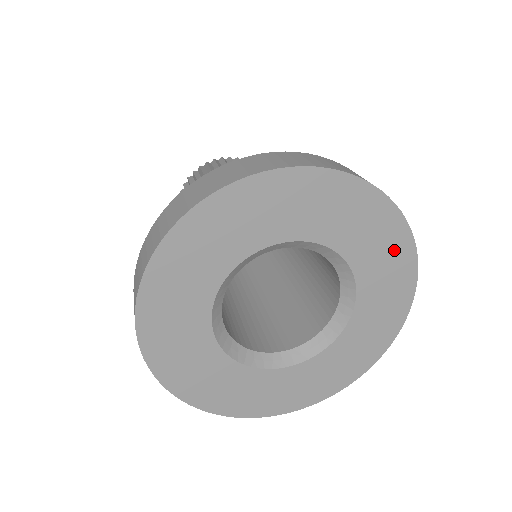
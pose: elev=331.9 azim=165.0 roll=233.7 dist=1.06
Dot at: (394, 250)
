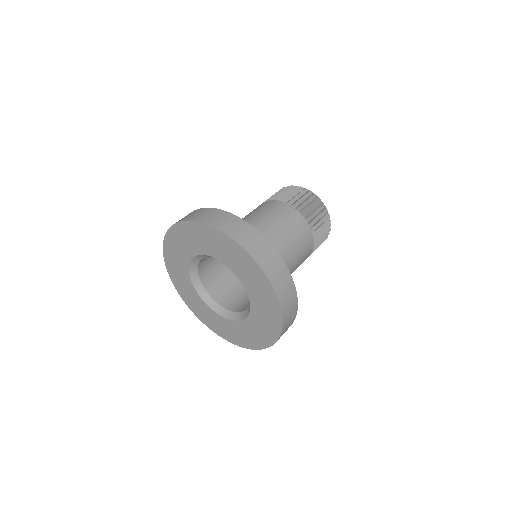
Dot at: (271, 311)
